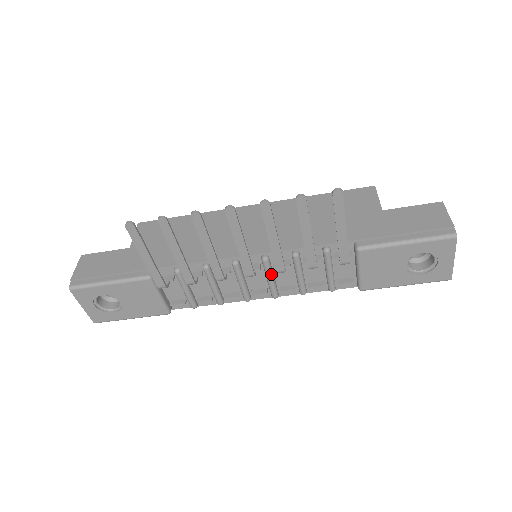
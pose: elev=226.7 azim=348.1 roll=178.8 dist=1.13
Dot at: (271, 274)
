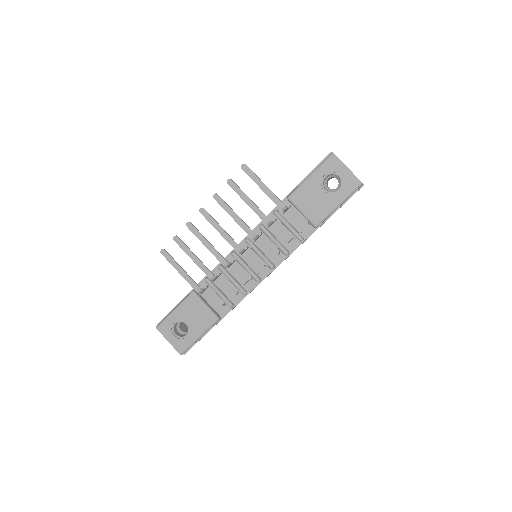
Dot at: (257, 249)
